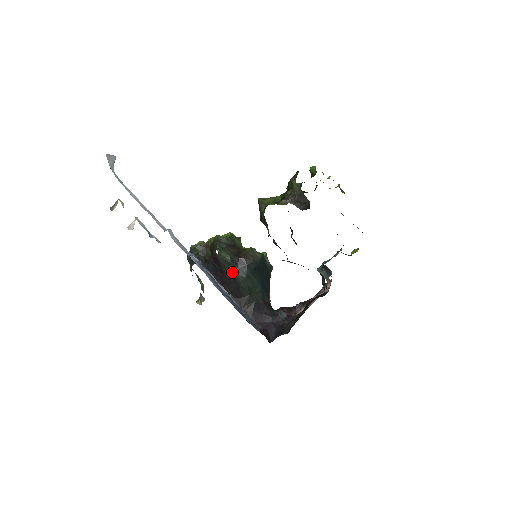
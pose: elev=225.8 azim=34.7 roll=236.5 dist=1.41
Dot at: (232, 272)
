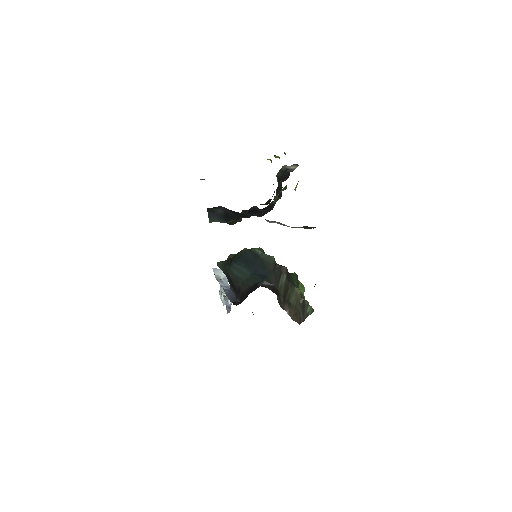
Dot at: occluded
